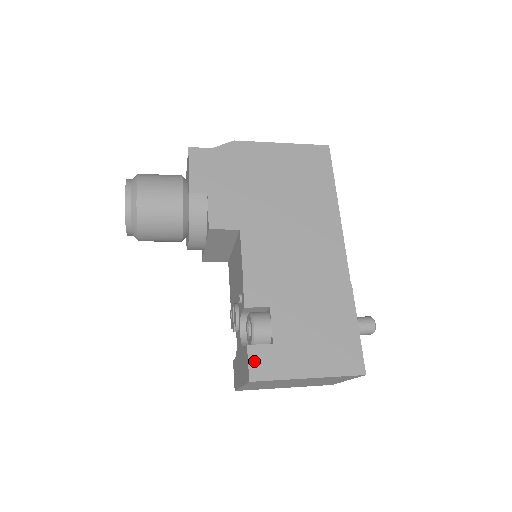
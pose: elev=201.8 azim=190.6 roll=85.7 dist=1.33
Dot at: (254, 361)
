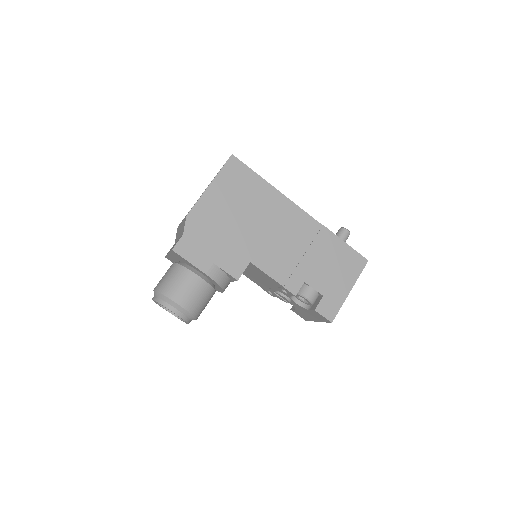
Dot at: (324, 313)
